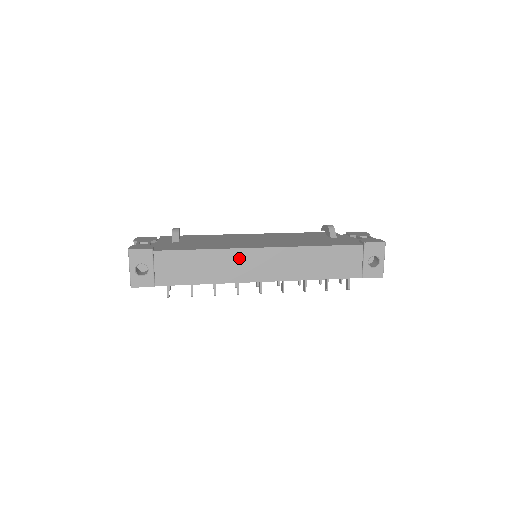
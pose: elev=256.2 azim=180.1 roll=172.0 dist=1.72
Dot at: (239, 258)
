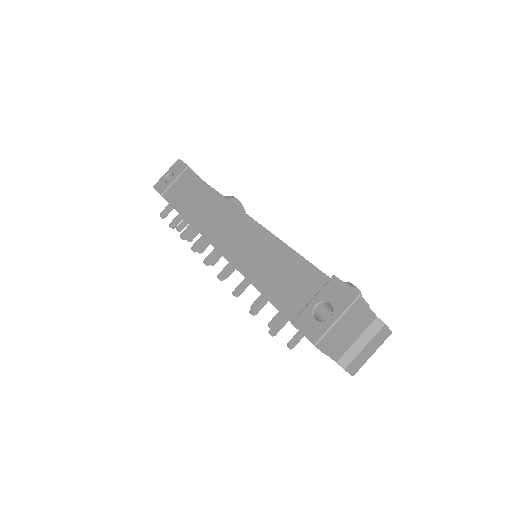
Dot at: (221, 210)
